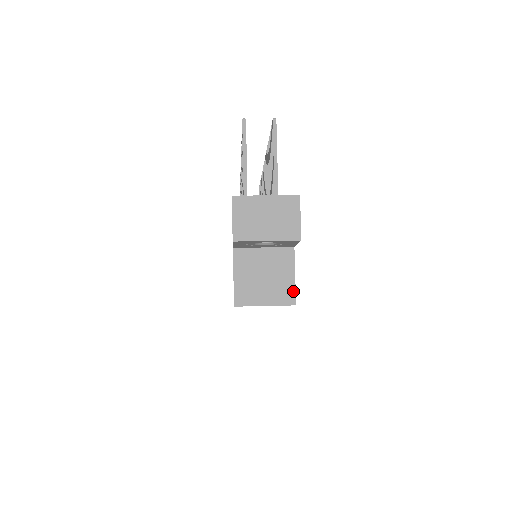
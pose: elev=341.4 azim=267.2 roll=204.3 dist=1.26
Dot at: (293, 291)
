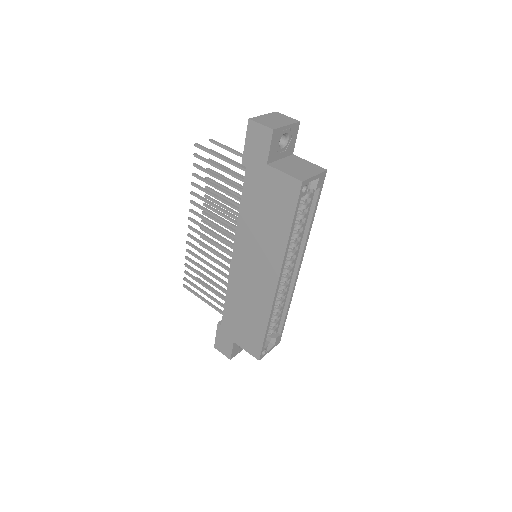
Dot at: (318, 166)
